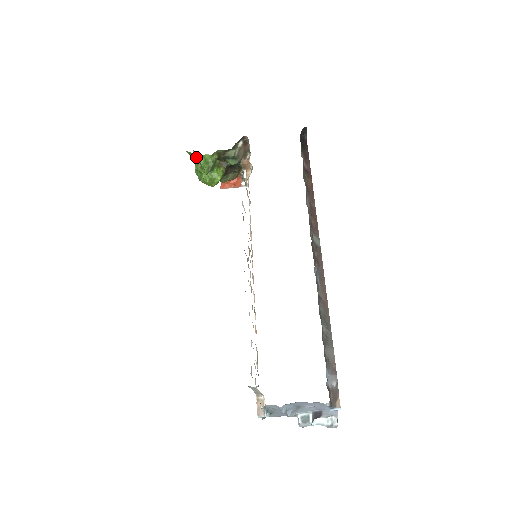
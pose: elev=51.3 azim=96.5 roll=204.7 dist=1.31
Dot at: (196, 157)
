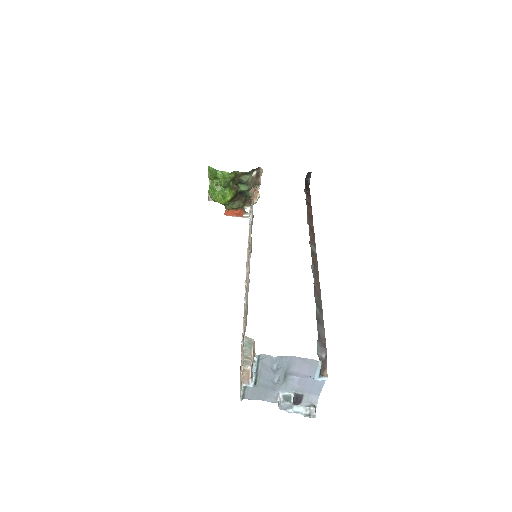
Dot at: (215, 174)
